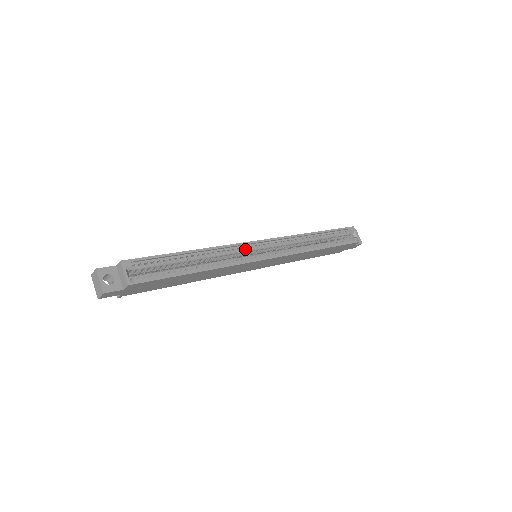
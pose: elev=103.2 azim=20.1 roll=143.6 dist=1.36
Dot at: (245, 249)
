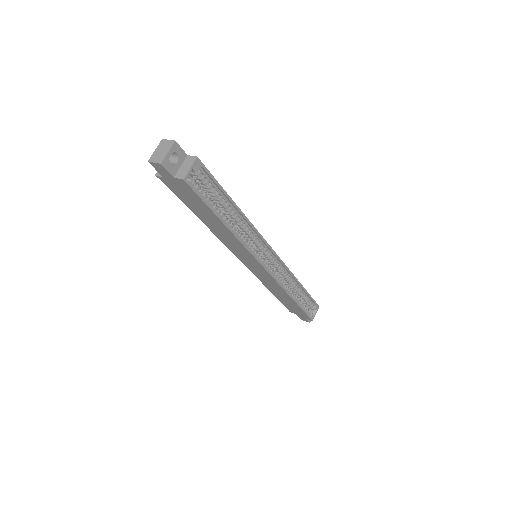
Dot at: (261, 245)
